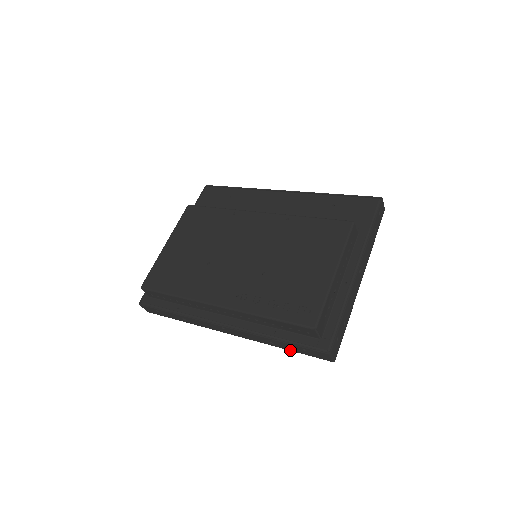
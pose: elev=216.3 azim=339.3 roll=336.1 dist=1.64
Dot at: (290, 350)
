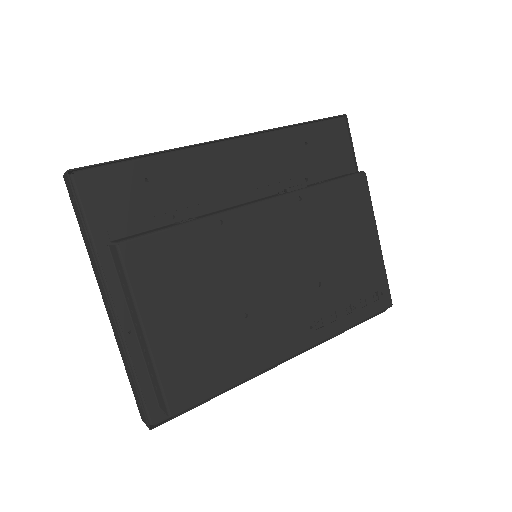
Dot at: occluded
